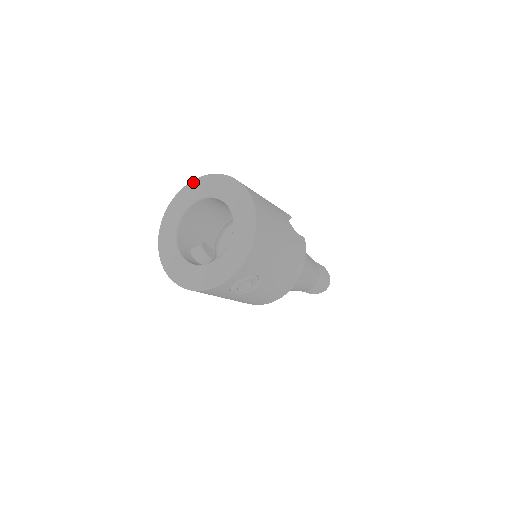
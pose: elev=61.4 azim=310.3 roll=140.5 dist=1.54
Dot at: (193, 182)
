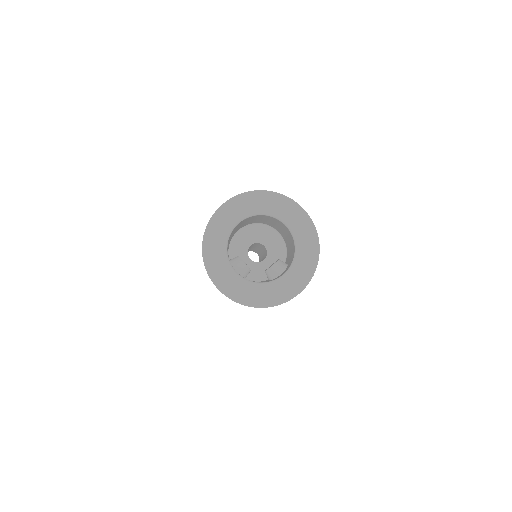
Dot at: (236, 199)
